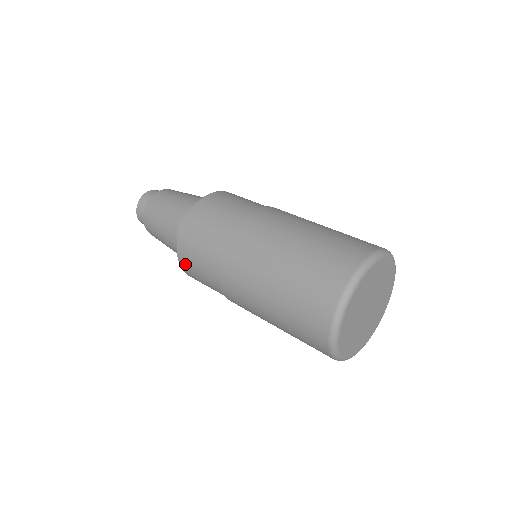
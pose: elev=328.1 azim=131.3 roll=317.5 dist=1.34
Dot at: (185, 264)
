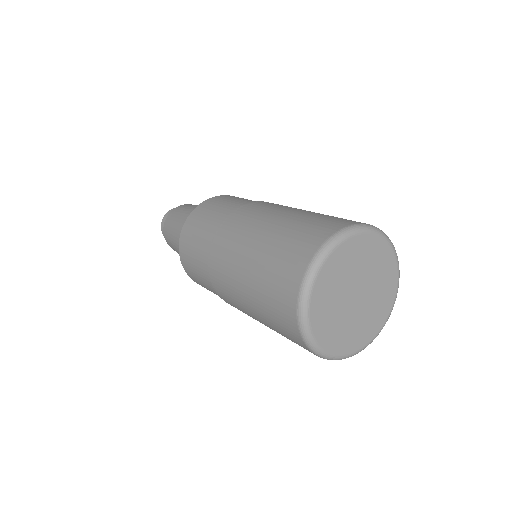
Dot at: occluded
